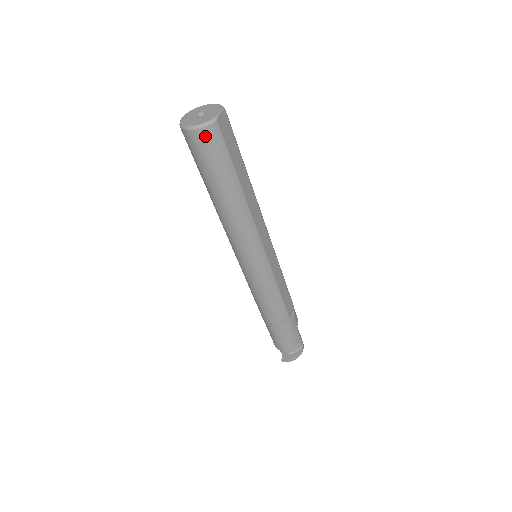
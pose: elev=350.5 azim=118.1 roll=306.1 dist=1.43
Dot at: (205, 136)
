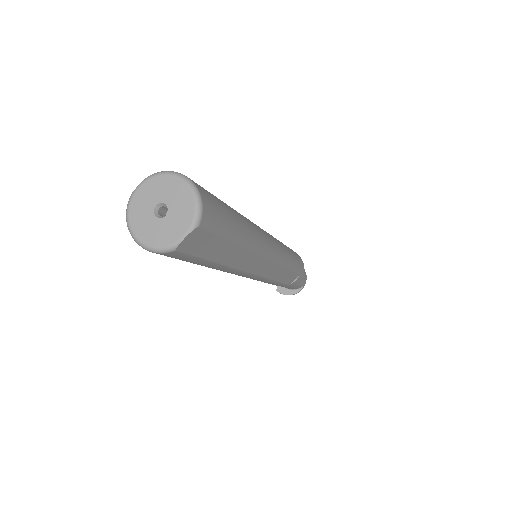
Dot at: occluded
